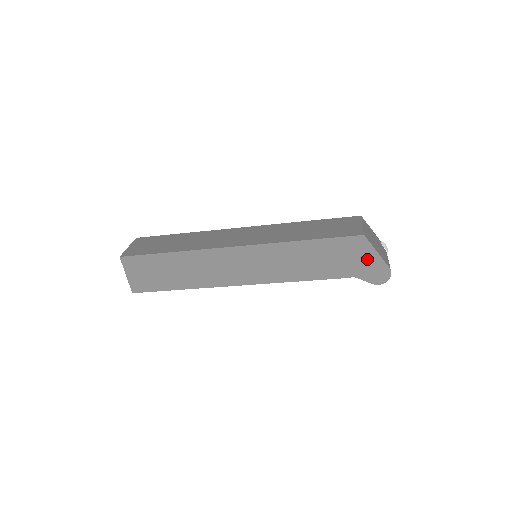
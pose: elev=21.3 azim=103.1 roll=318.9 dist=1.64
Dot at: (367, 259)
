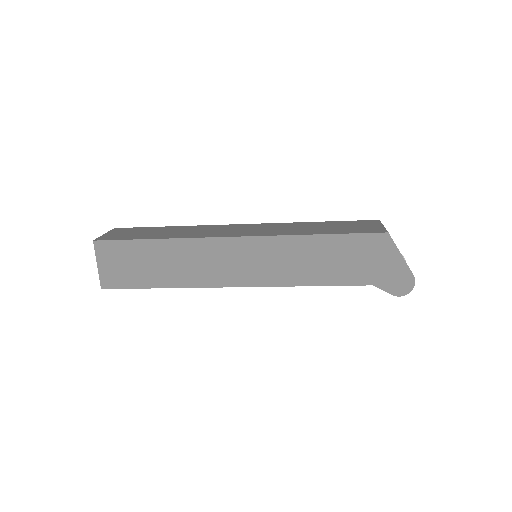
Dot at: (389, 263)
